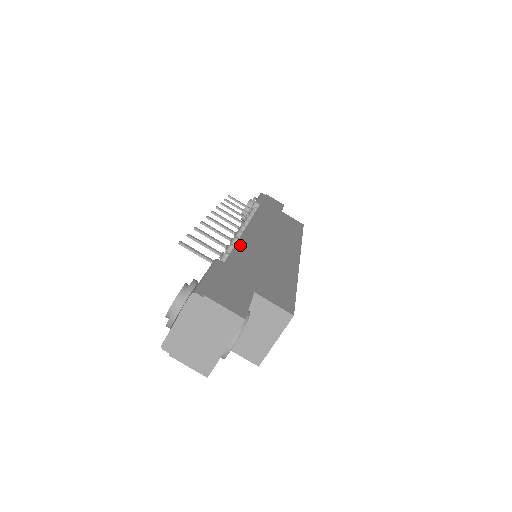
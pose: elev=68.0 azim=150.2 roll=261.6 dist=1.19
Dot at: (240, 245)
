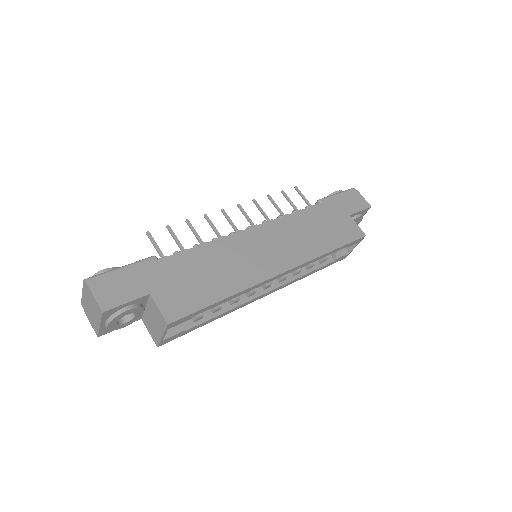
Dot at: (204, 247)
